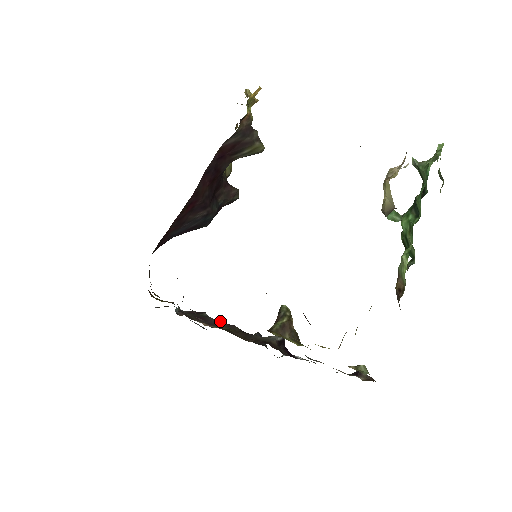
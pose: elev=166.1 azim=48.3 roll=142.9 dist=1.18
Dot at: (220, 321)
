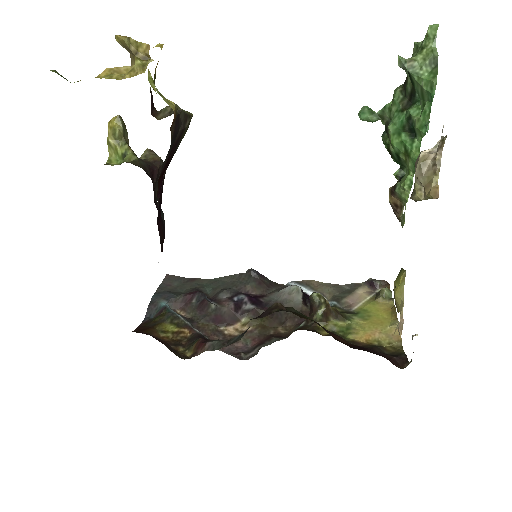
Dot at: (233, 306)
